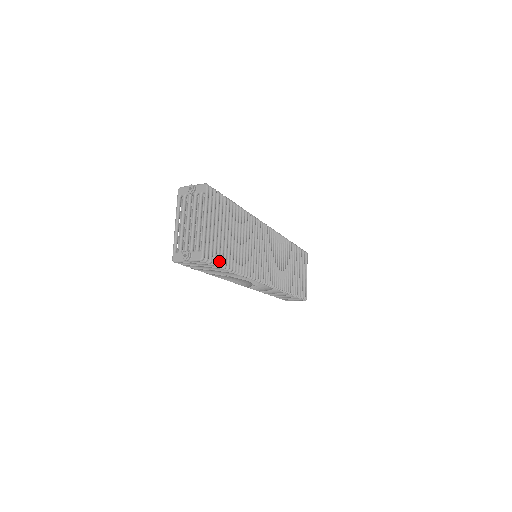
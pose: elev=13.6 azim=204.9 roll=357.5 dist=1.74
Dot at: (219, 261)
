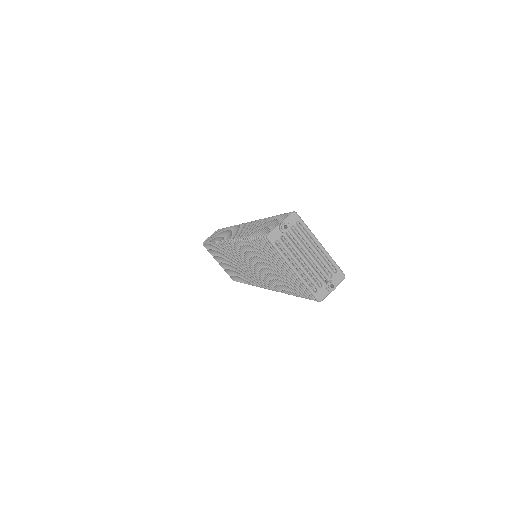
Dot at: occluded
